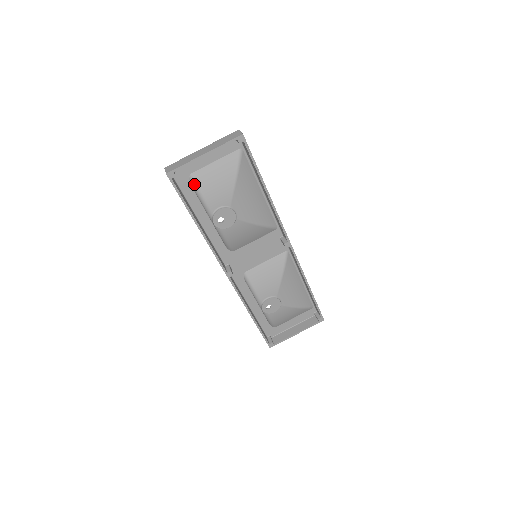
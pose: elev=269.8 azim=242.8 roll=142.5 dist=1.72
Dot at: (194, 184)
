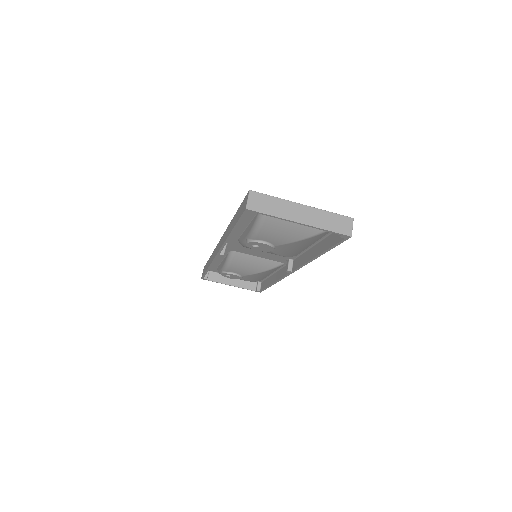
Dot at: (263, 216)
